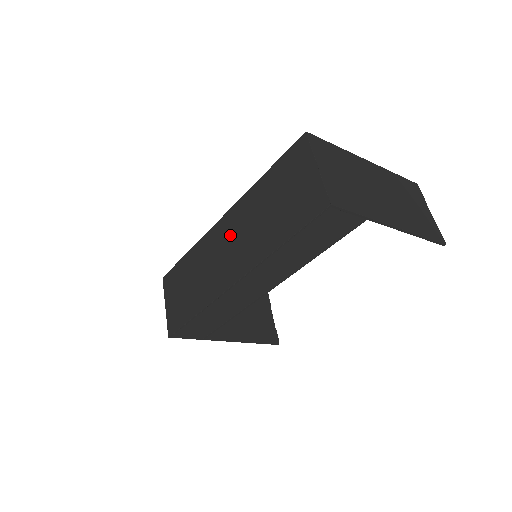
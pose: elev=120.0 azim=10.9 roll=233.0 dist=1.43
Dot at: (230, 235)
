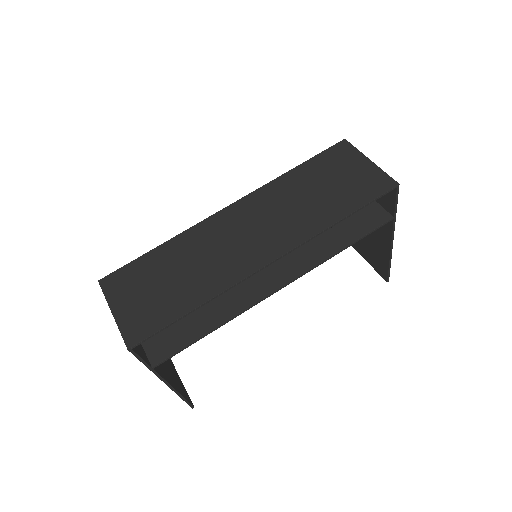
Dot at: (251, 219)
